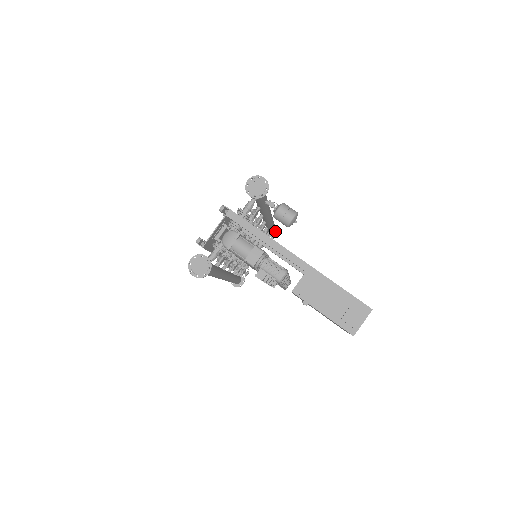
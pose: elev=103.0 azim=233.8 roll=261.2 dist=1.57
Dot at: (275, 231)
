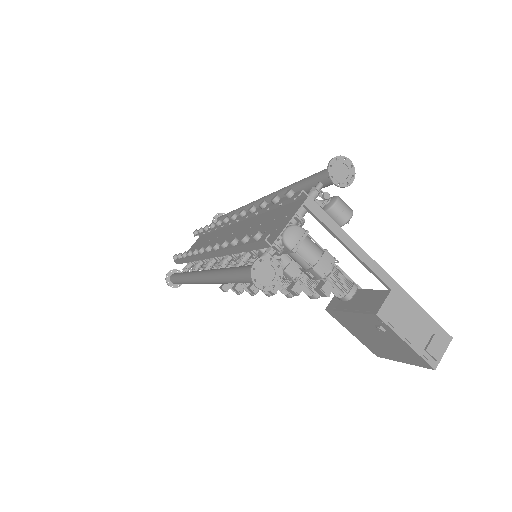
Dot at: occluded
